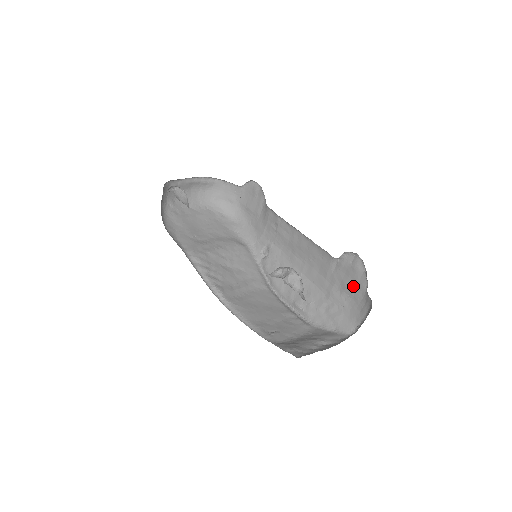
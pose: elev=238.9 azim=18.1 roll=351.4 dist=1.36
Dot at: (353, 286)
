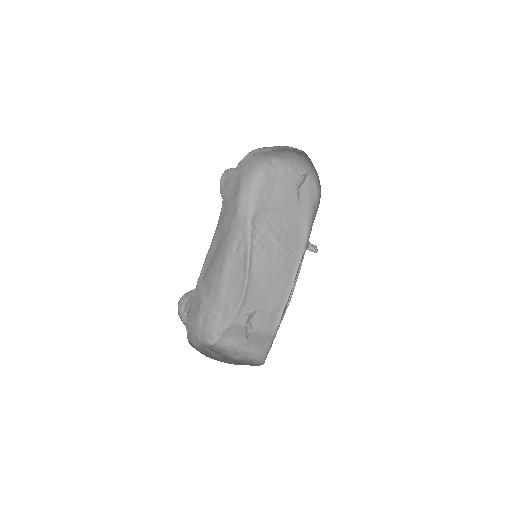
Dot at: occluded
